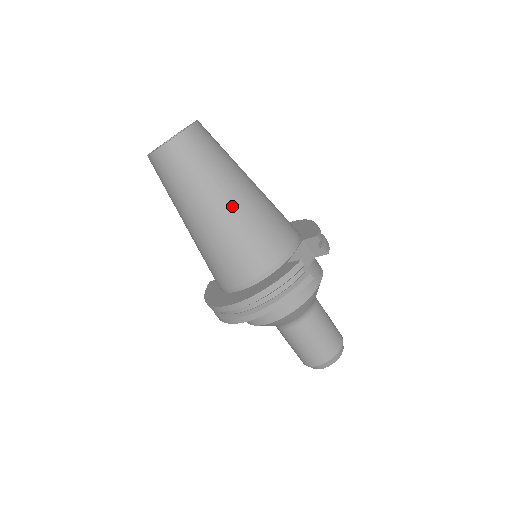
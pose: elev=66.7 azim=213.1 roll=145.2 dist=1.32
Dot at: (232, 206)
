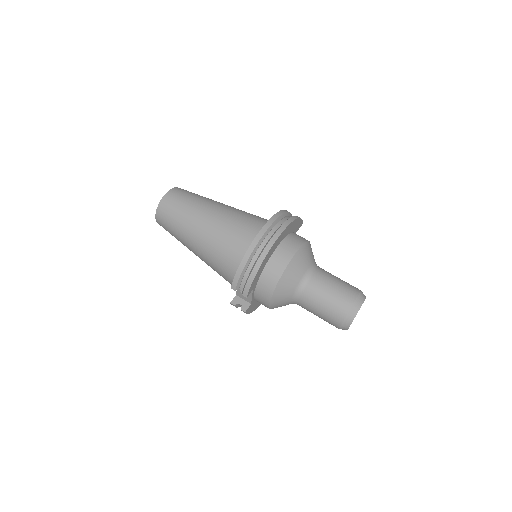
Dot at: occluded
